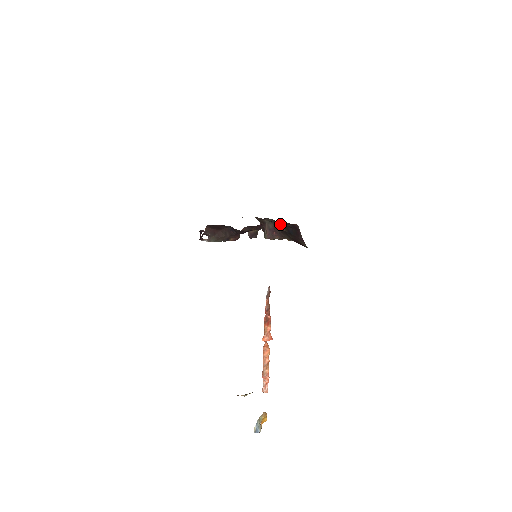
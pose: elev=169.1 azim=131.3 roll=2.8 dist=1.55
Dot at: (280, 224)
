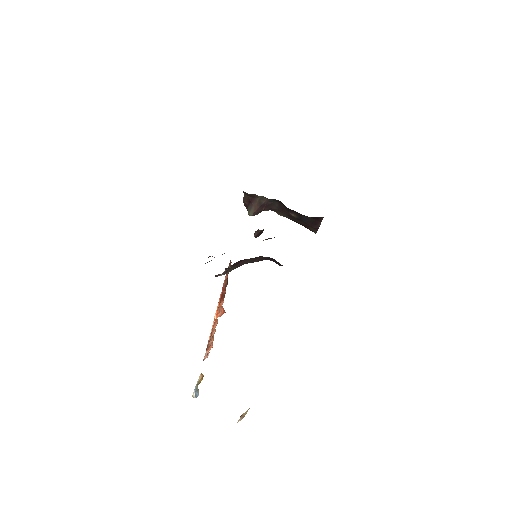
Dot at: occluded
